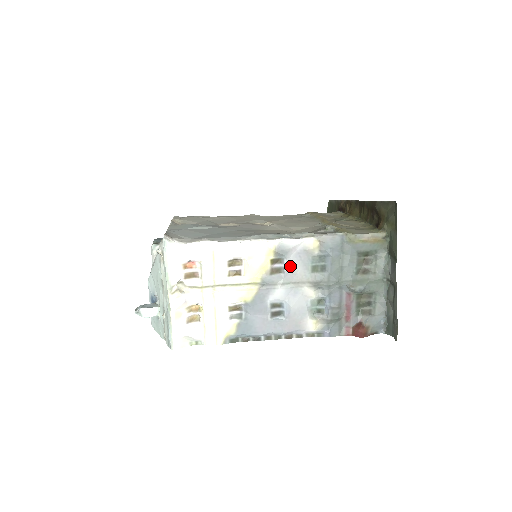
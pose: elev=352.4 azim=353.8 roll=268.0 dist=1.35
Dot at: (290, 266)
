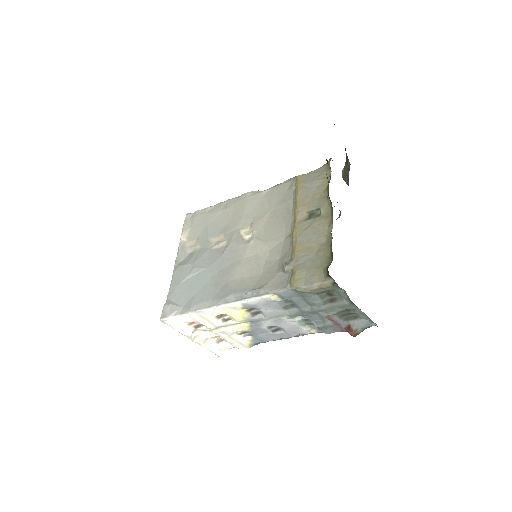
Dot at: (264, 311)
